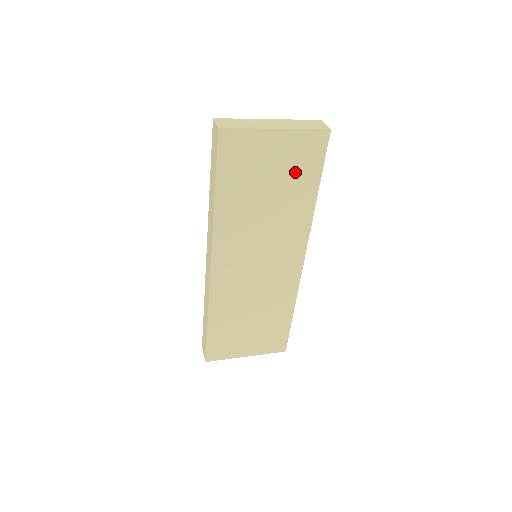
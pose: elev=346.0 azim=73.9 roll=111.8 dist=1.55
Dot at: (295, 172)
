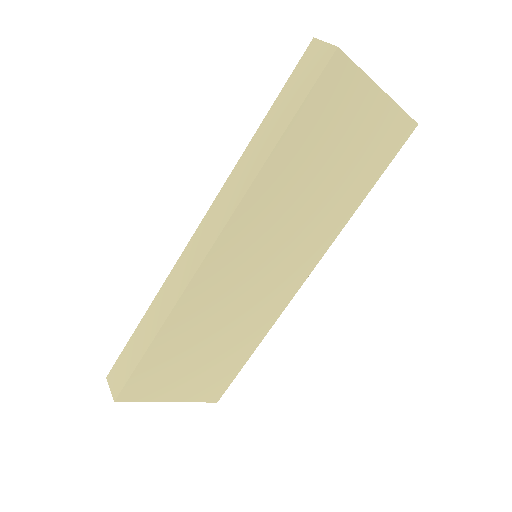
Dot at: (364, 158)
